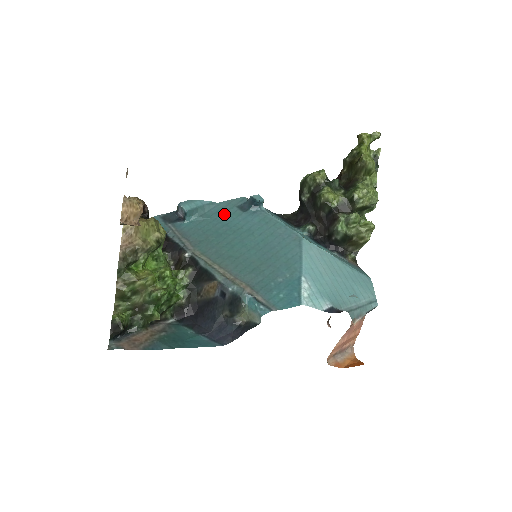
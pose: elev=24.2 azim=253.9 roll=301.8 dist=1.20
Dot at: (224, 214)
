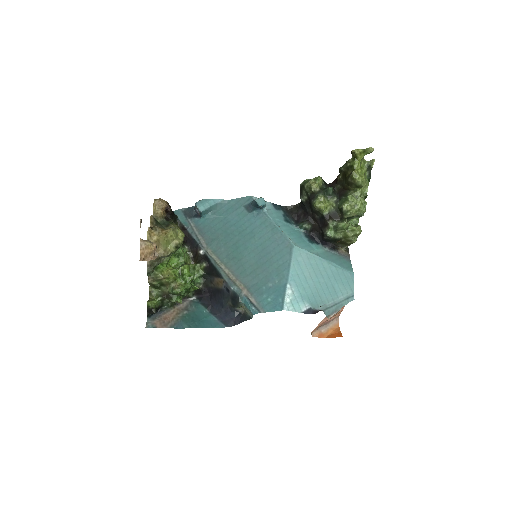
Dot at: (233, 213)
